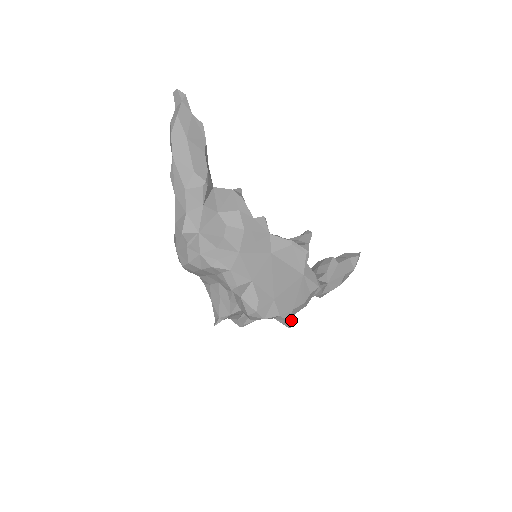
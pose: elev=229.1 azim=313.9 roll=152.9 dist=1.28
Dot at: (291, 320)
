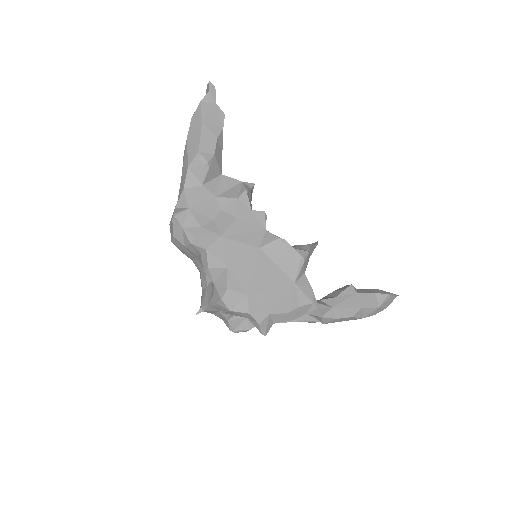
Dot at: (266, 326)
